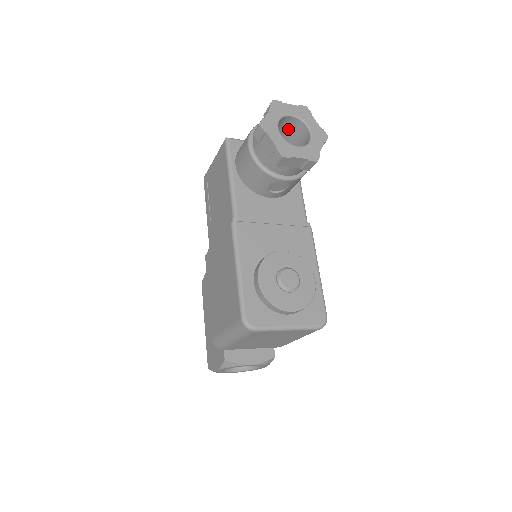
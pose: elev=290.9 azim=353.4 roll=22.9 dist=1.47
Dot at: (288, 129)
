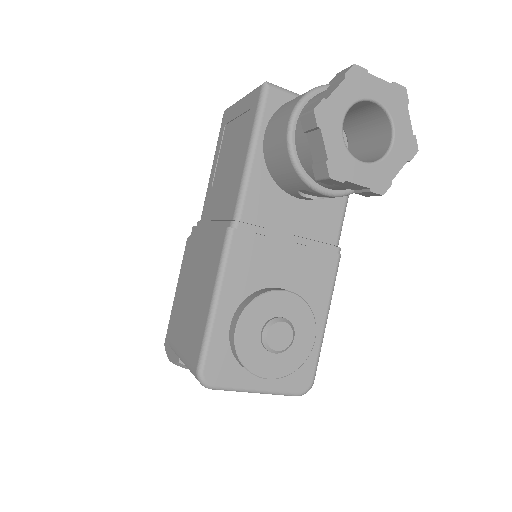
Dot at: (361, 113)
